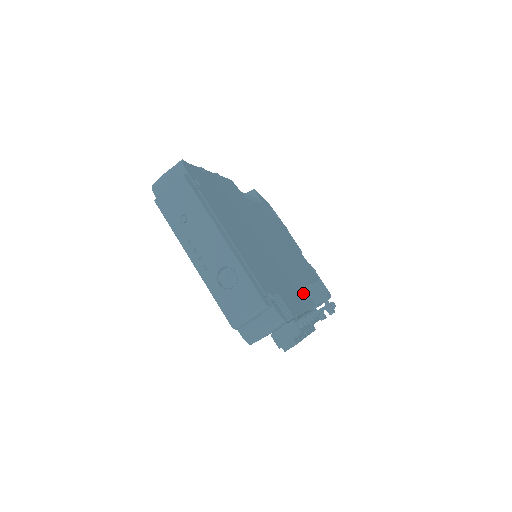
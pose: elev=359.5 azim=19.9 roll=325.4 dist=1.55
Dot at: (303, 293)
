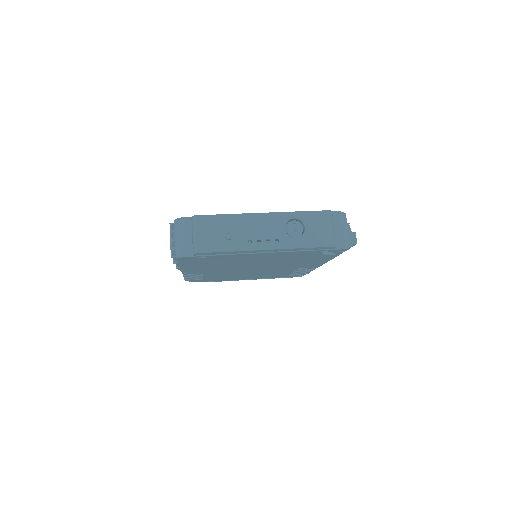
Dot at: occluded
